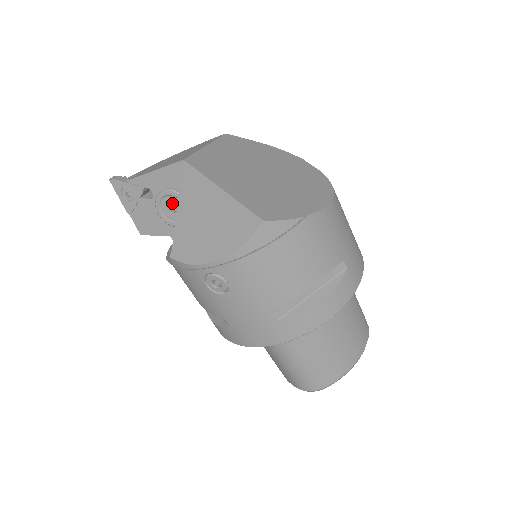
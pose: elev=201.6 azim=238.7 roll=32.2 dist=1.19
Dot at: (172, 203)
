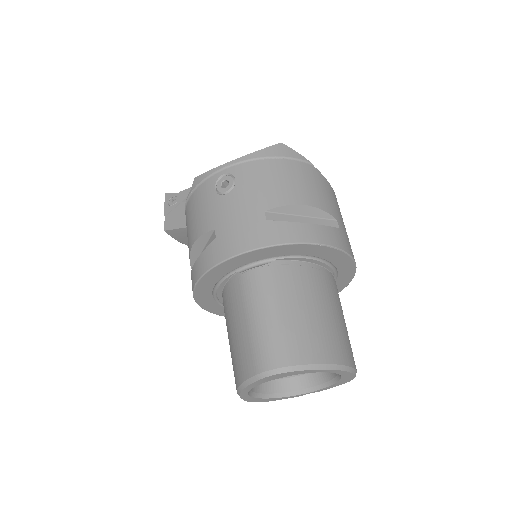
Dot at: occluded
